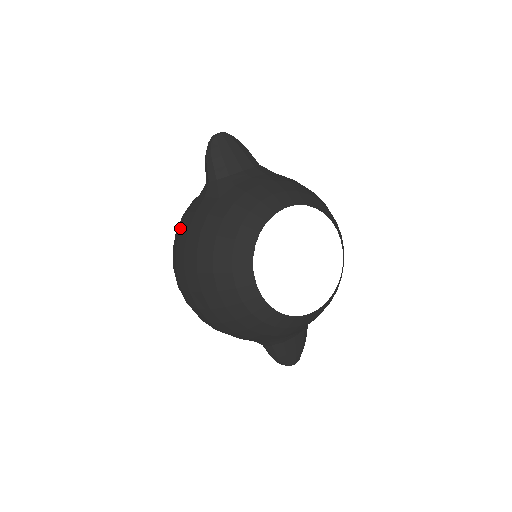
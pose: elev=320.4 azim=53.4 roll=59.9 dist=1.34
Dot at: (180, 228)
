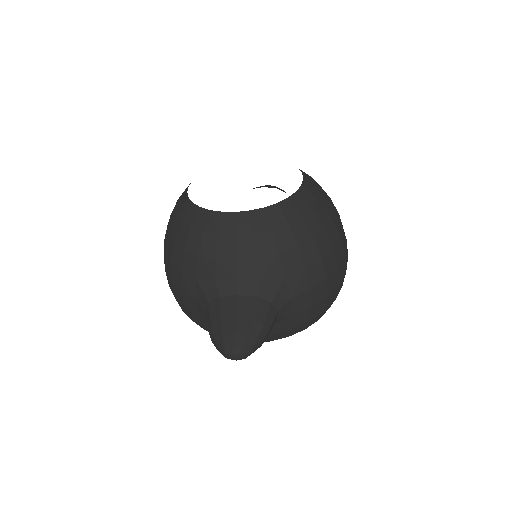
Dot at: occluded
